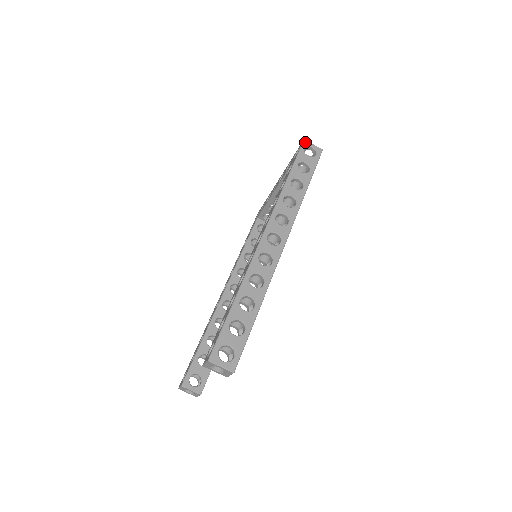
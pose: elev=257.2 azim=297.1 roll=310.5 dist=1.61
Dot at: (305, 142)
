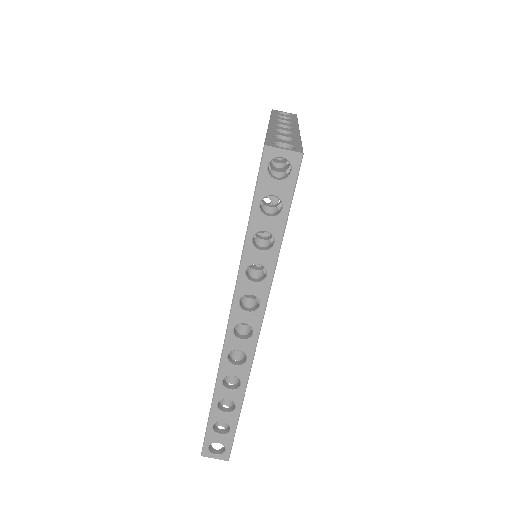
Dot at: (266, 151)
